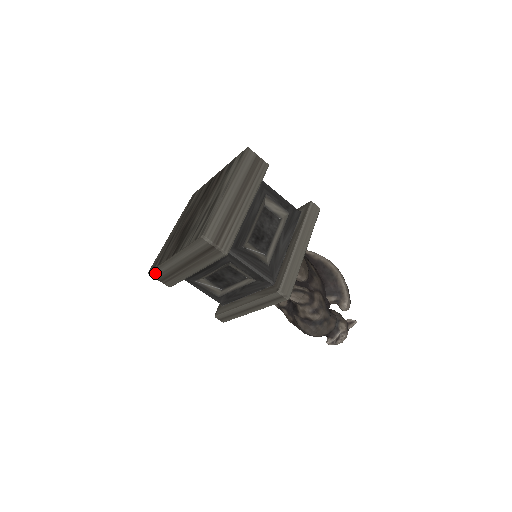
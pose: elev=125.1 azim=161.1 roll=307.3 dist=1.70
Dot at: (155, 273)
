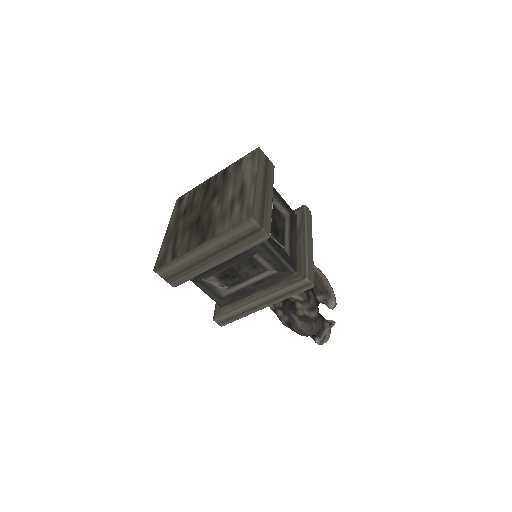
Dot at: (164, 270)
